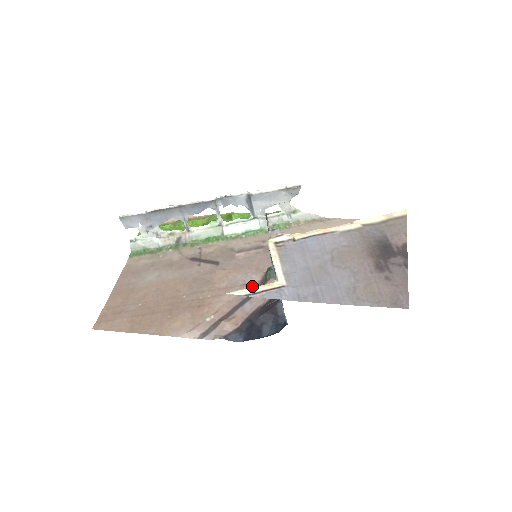
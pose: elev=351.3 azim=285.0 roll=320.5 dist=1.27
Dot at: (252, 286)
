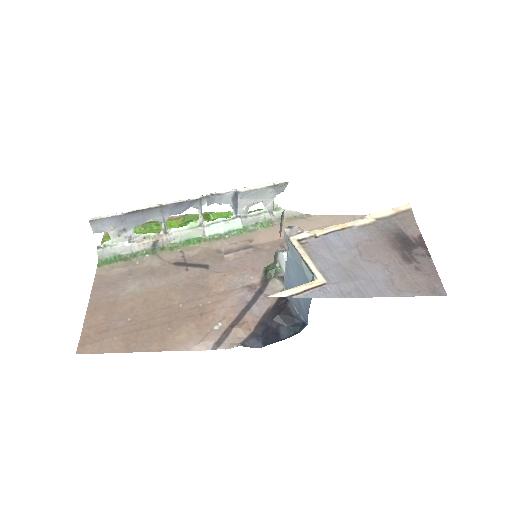
Dot at: (253, 288)
